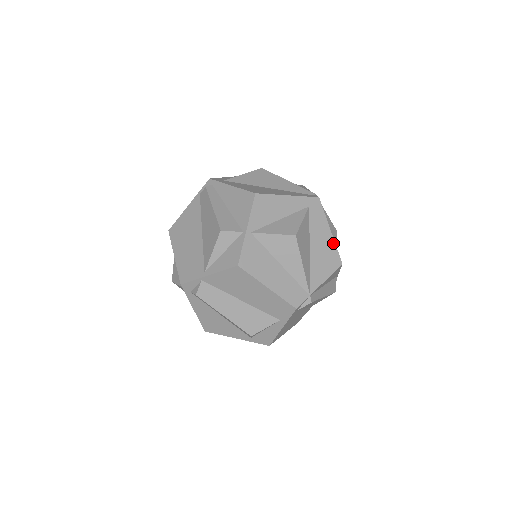
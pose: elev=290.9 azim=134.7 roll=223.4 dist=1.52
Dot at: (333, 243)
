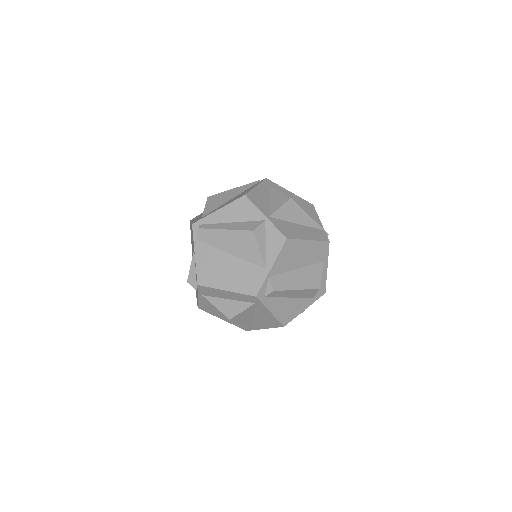
Dot at: (298, 197)
